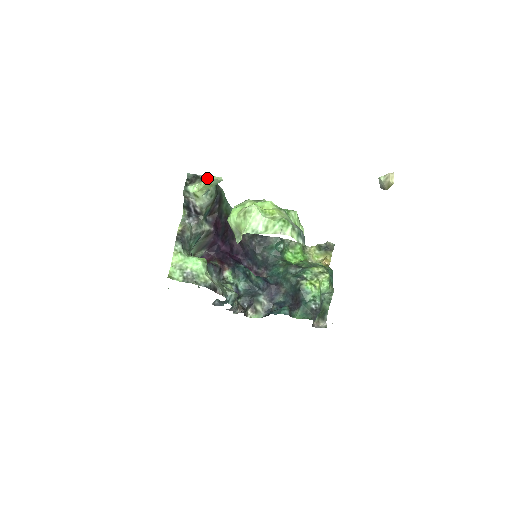
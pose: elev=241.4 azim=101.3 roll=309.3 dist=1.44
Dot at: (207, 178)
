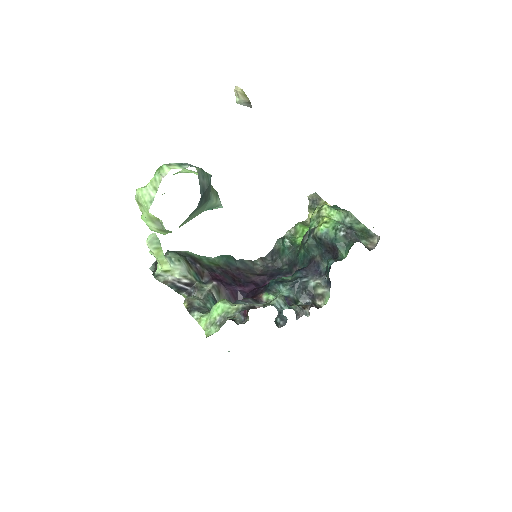
Dot at: occluded
